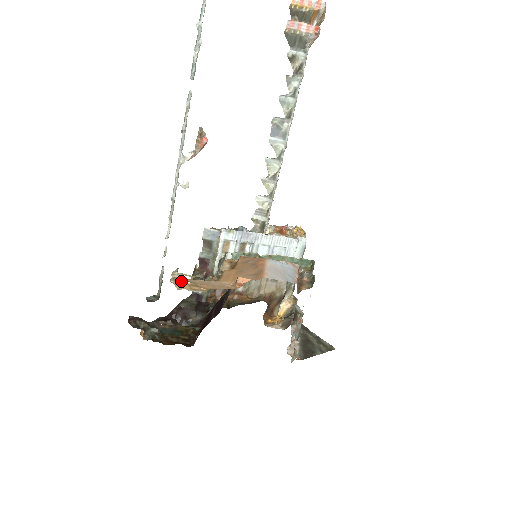
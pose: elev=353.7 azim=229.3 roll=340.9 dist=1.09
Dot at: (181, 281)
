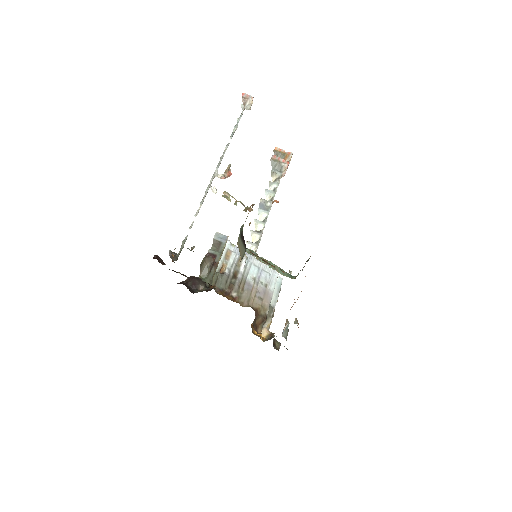
Dot at: (229, 200)
